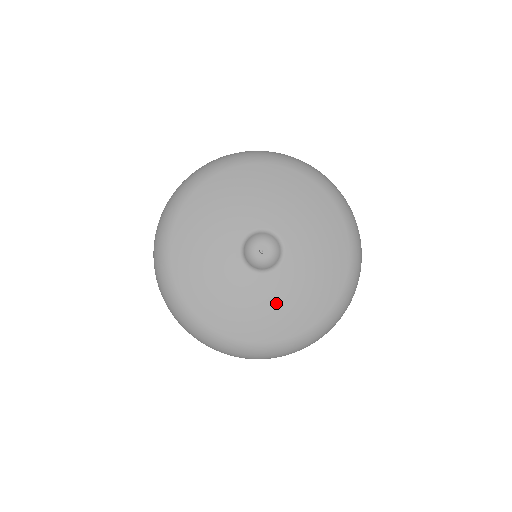
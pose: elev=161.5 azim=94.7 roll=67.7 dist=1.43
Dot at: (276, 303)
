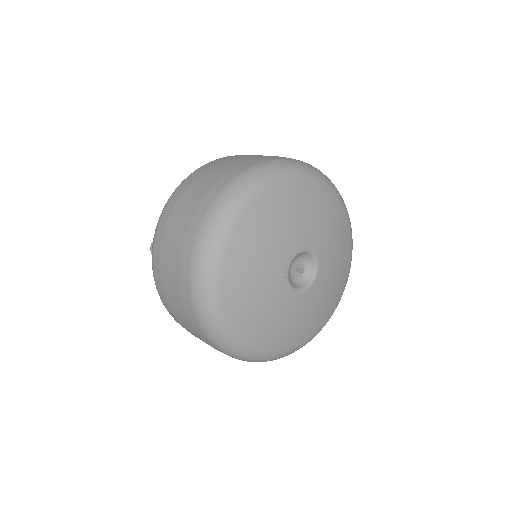
Dot at: (304, 316)
